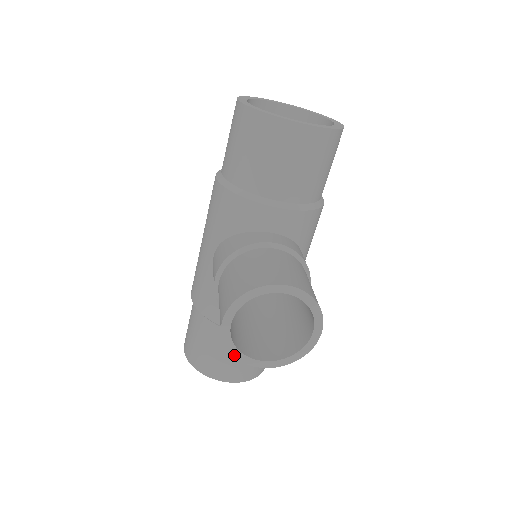
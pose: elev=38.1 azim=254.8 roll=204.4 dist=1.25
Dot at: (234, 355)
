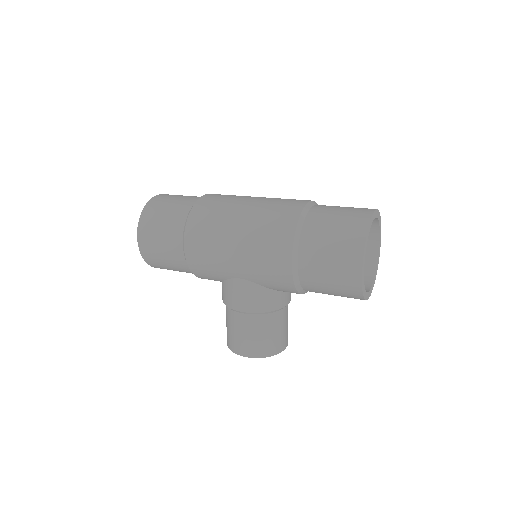
Dot at: occluded
